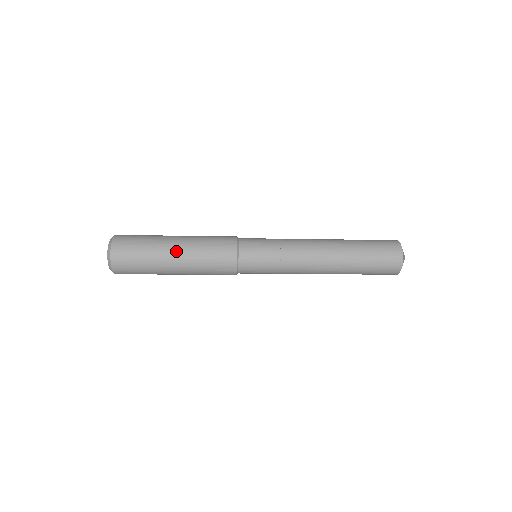
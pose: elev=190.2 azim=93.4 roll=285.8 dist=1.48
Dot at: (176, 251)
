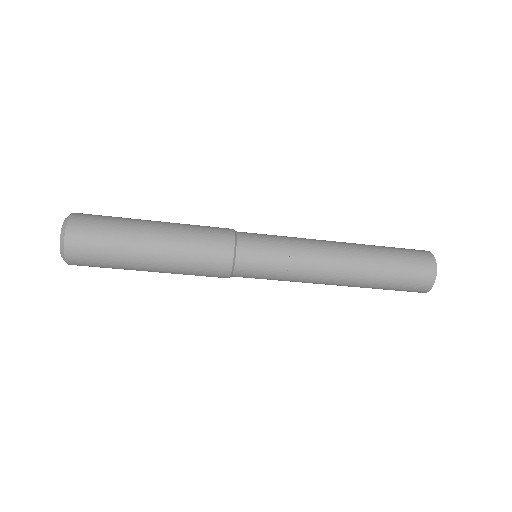
Dot at: (155, 238)
